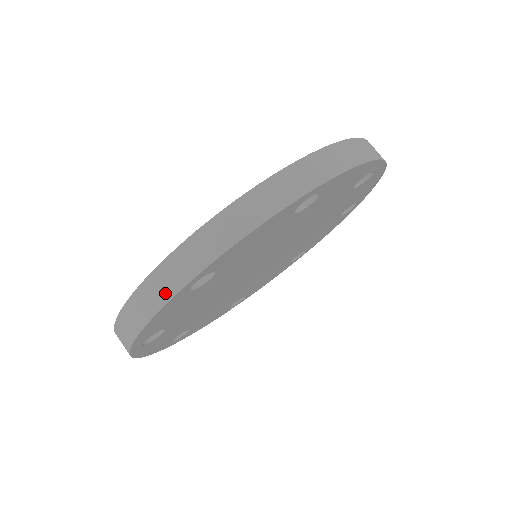
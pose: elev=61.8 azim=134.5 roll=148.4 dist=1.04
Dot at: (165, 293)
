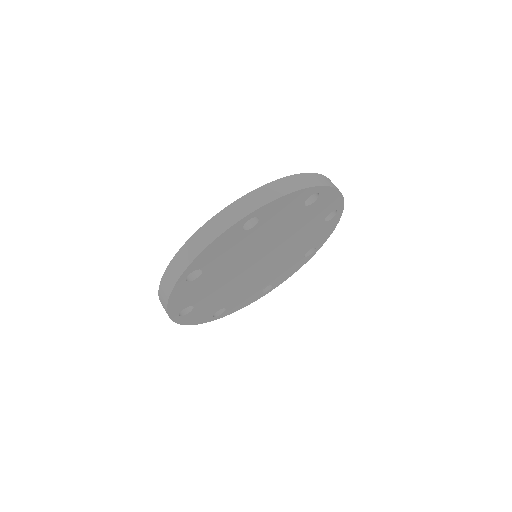
Dot at: (234, 219)
